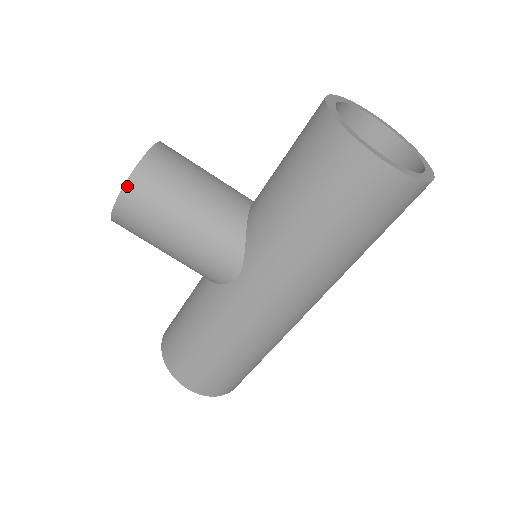
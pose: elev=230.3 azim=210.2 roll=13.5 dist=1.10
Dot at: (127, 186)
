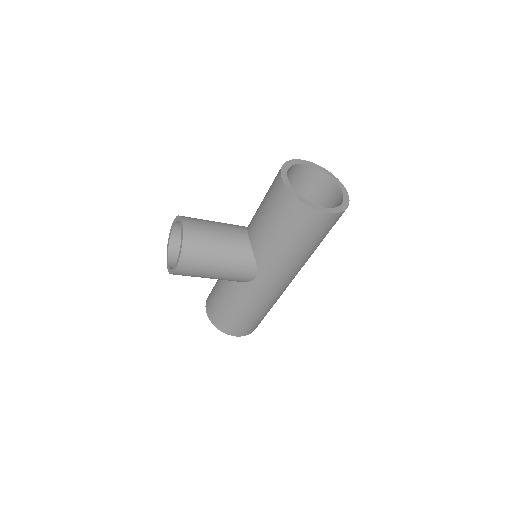
Dot at: (181, 258)
